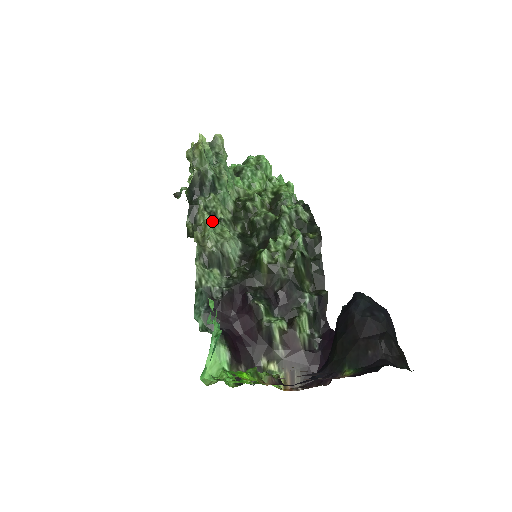
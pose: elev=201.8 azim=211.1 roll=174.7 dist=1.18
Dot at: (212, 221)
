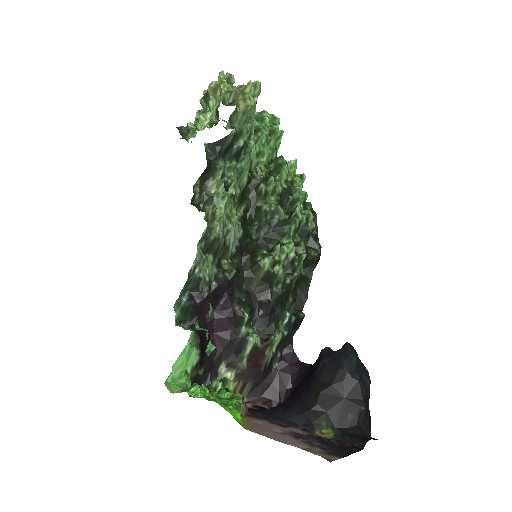
Dot at: (227, 199)
